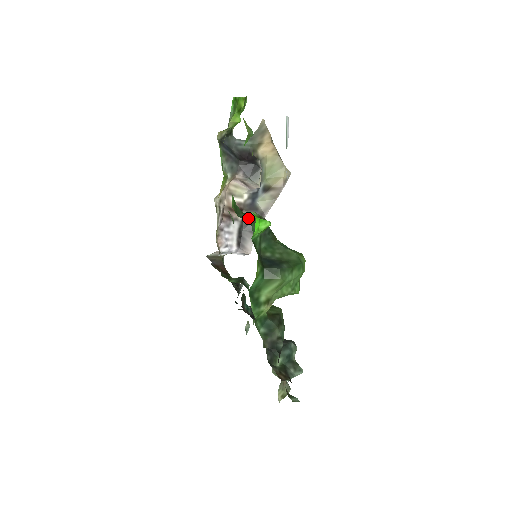
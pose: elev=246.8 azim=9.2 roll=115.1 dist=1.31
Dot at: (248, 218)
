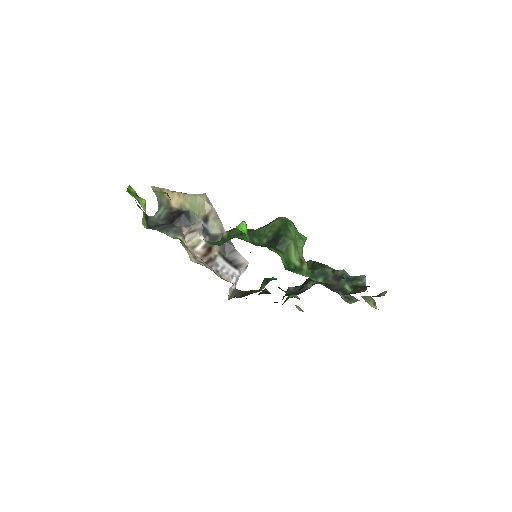
Dot at: (227, 239)
